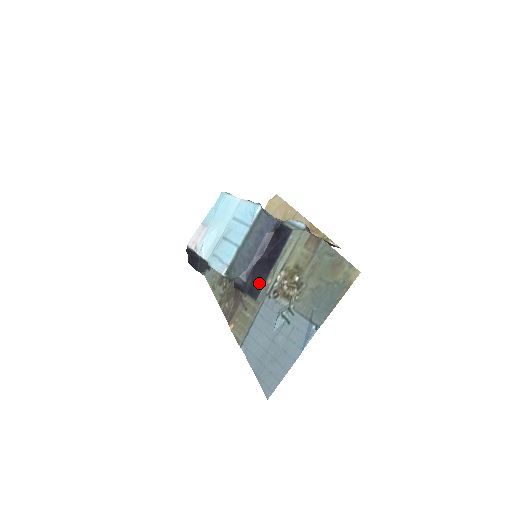
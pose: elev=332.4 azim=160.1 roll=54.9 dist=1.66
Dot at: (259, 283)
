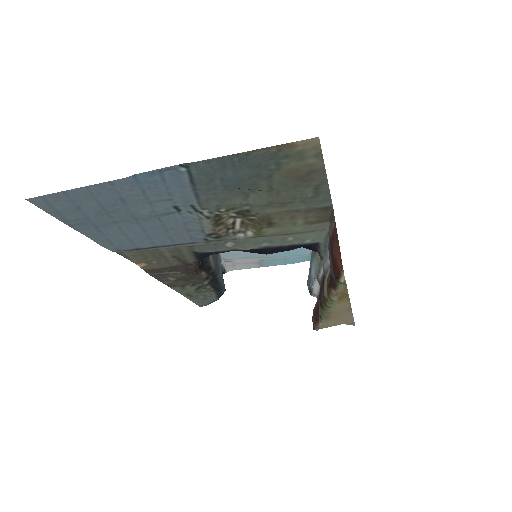
Dot at: (221, 252)
